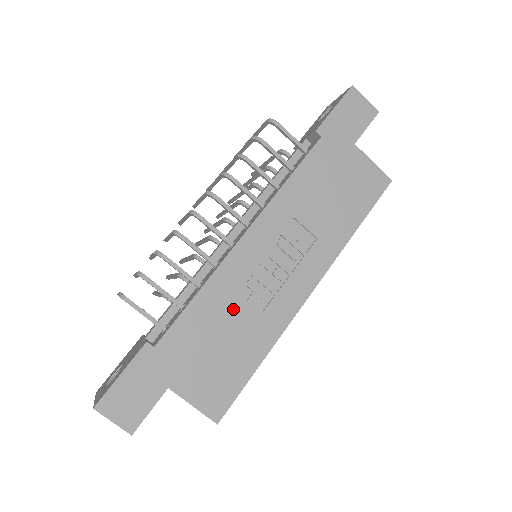
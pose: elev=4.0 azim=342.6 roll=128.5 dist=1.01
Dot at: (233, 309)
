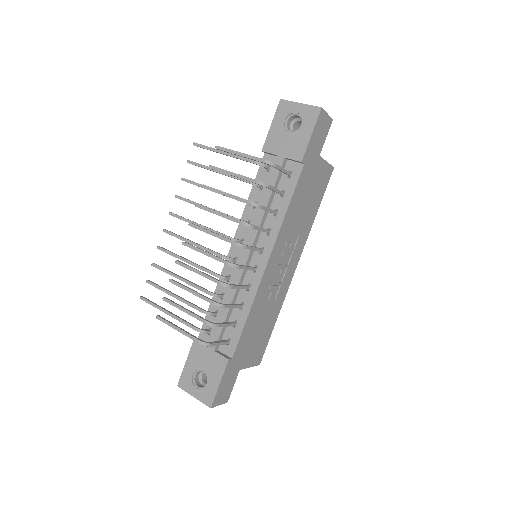
Dot at: (264, 309)
